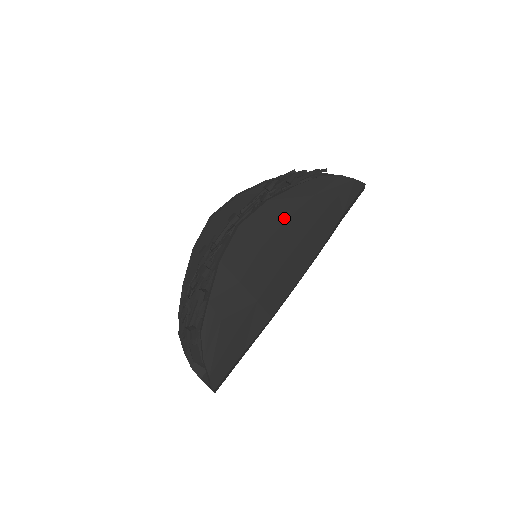
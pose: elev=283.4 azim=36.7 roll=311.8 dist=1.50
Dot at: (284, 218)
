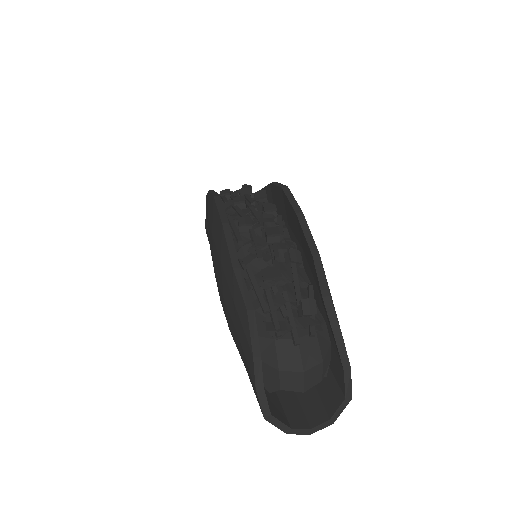
Dot at: occluded
